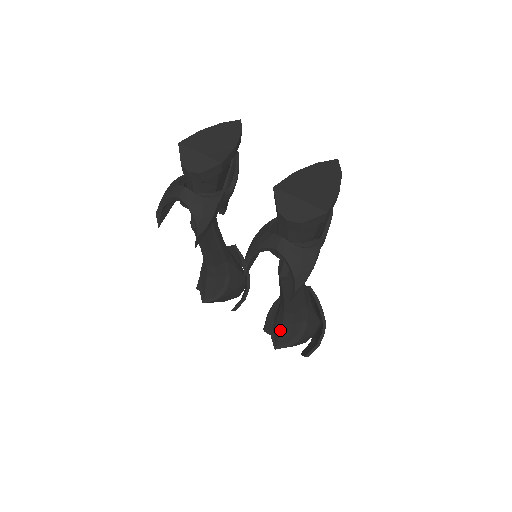
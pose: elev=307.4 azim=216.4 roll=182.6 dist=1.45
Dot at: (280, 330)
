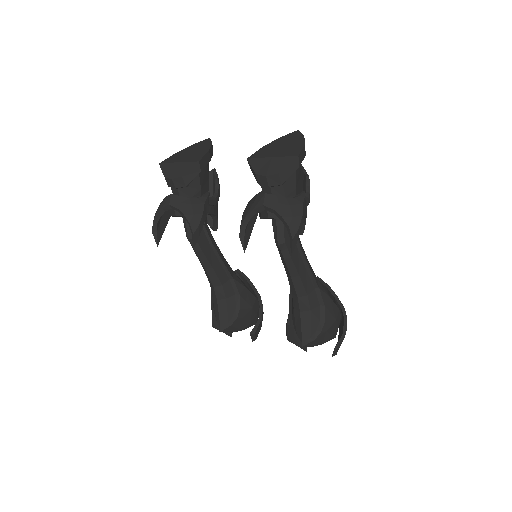
Dot at: (300, 322)
